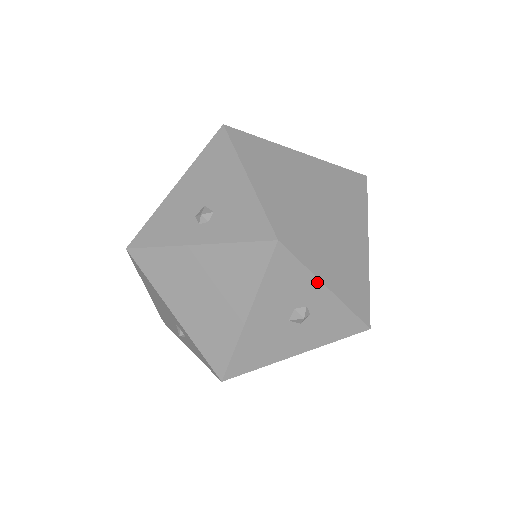
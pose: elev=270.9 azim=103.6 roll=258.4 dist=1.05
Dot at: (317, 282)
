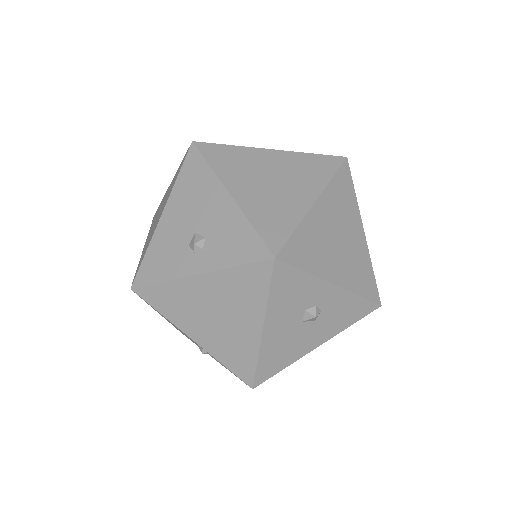
Dot at: (321, 282)
